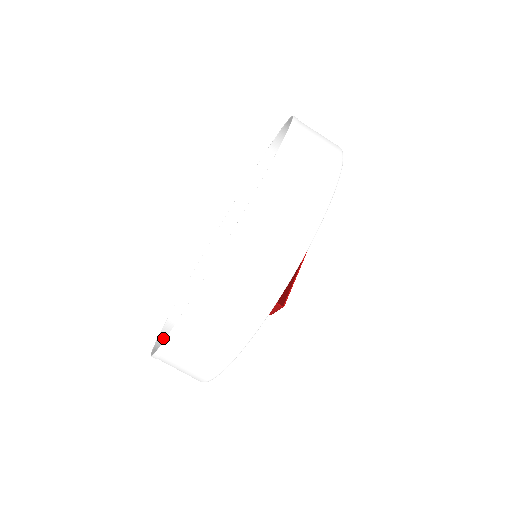
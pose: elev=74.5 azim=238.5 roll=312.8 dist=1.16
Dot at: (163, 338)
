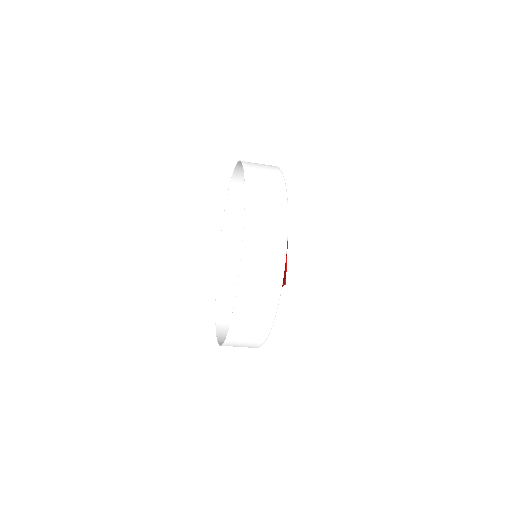
Dot at: (219, 323)
